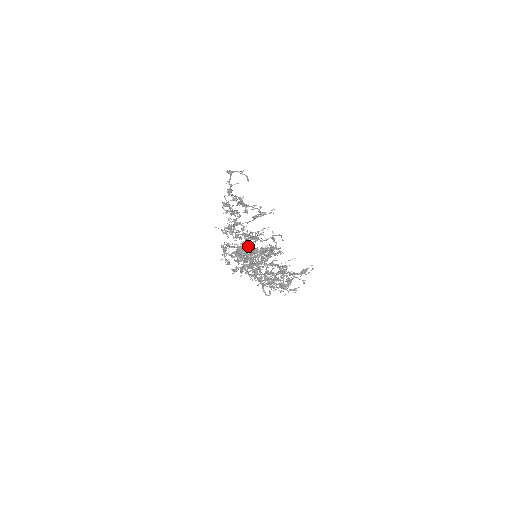
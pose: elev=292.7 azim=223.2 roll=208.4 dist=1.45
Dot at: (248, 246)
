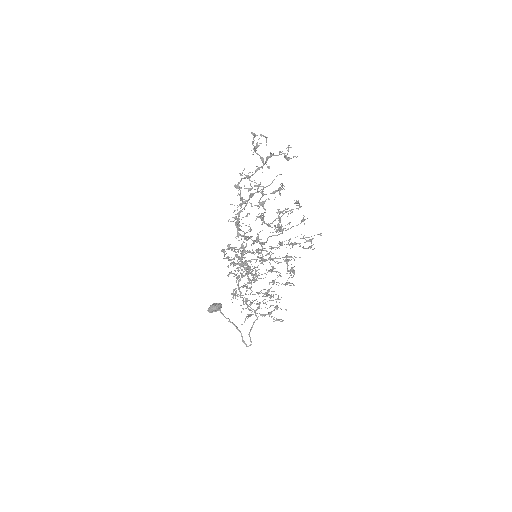
Dot at: occluded
